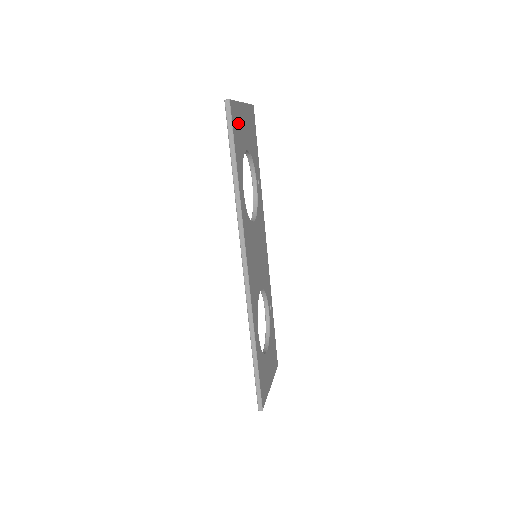
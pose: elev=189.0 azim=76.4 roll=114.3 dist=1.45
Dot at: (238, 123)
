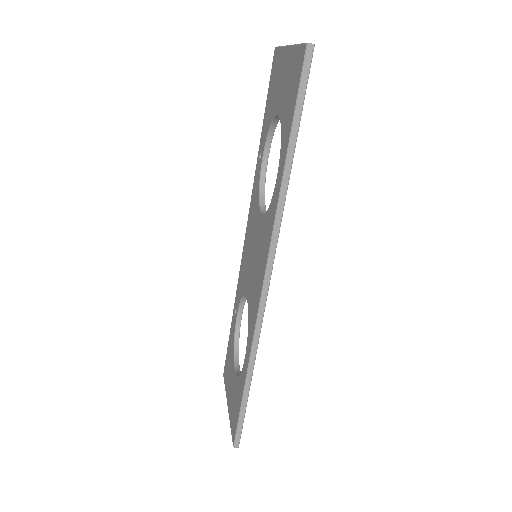
Dot at: occluded
